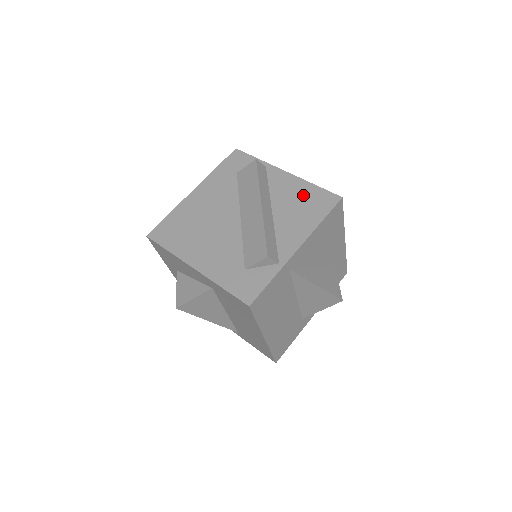
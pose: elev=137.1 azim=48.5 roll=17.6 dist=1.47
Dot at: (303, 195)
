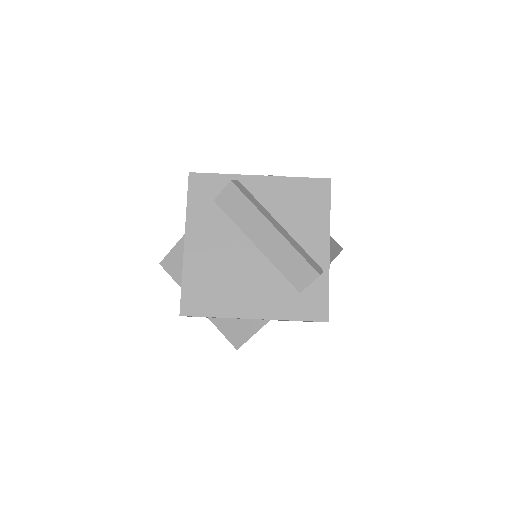
Dot at: (296, 194)
